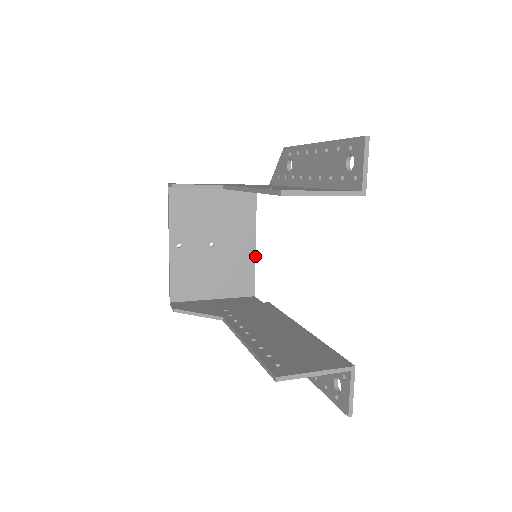
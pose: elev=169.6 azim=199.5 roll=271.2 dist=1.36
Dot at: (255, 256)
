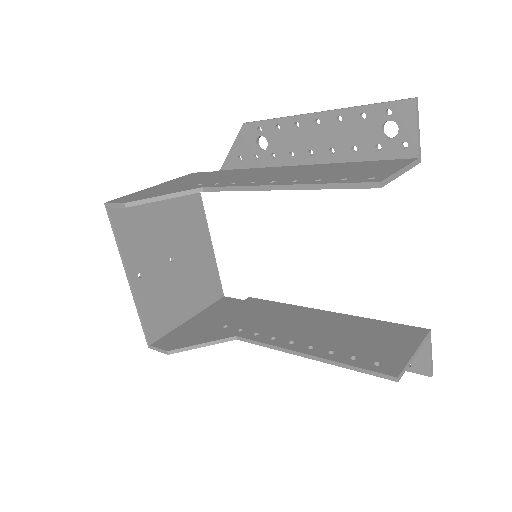
Dot at: occluded
